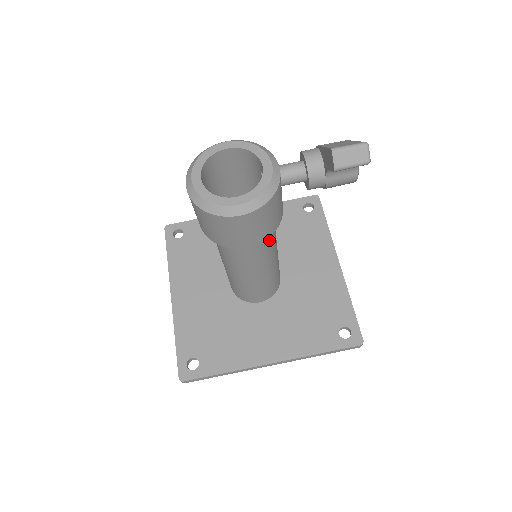
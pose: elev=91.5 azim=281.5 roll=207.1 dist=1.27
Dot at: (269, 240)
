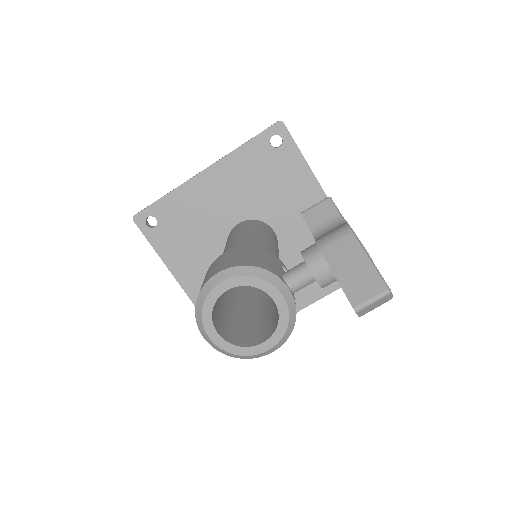
Dot at: occluded
